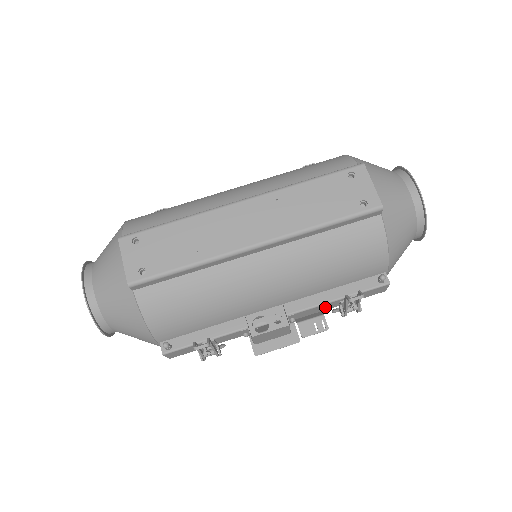
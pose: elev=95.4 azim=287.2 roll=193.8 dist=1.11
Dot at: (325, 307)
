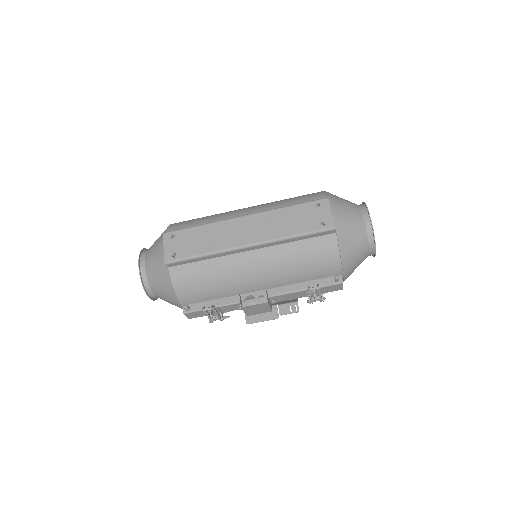
Dot at: (297, 295)
